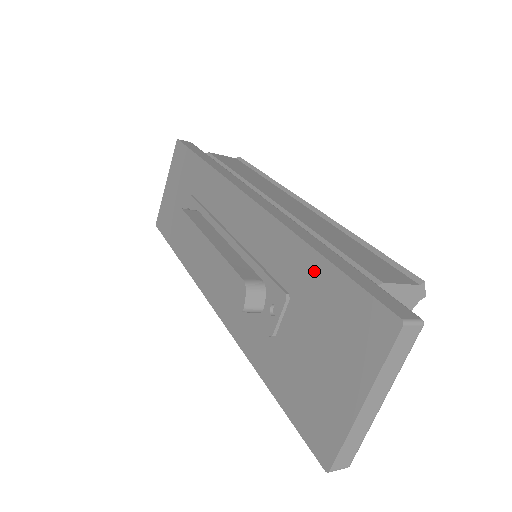
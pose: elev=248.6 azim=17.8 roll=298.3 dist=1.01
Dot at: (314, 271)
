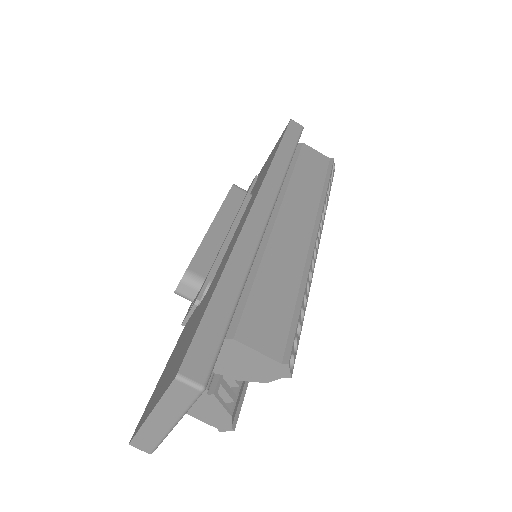
Dot at: (210, 295)
